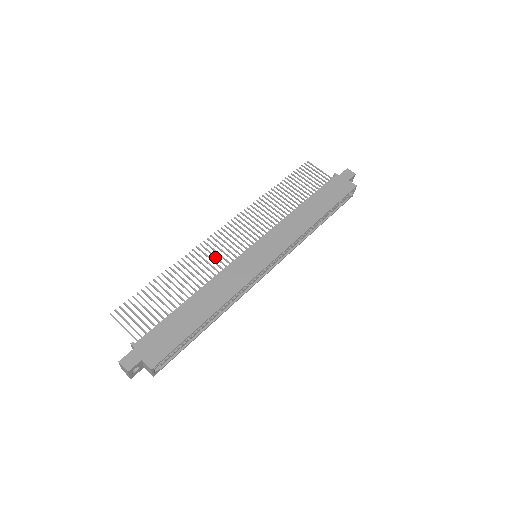
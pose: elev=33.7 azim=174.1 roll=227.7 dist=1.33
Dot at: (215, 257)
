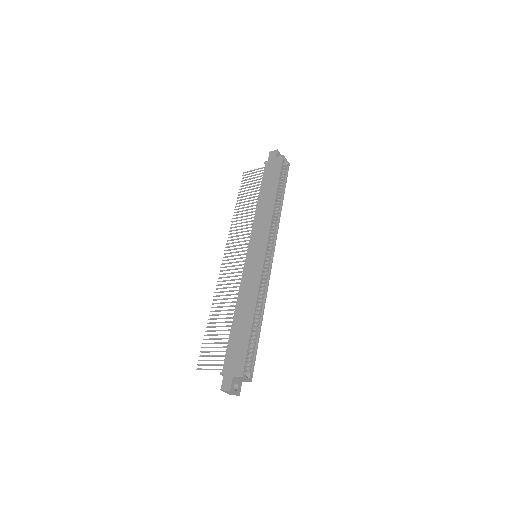
Dot at: (231, 280)
